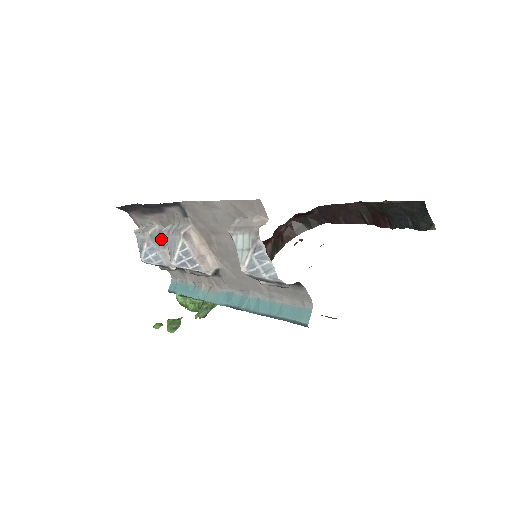
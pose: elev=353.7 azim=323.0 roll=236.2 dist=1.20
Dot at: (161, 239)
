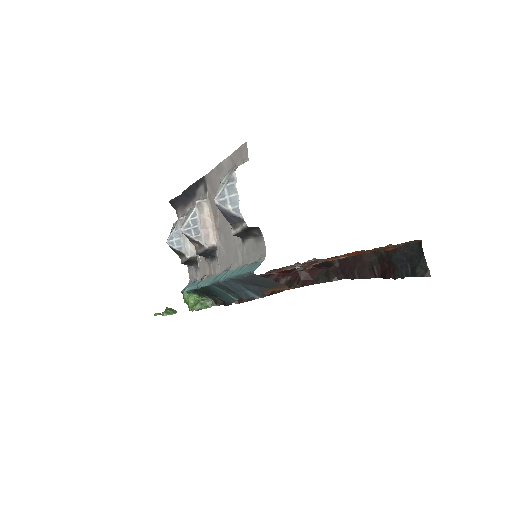
Dot at: occluded
